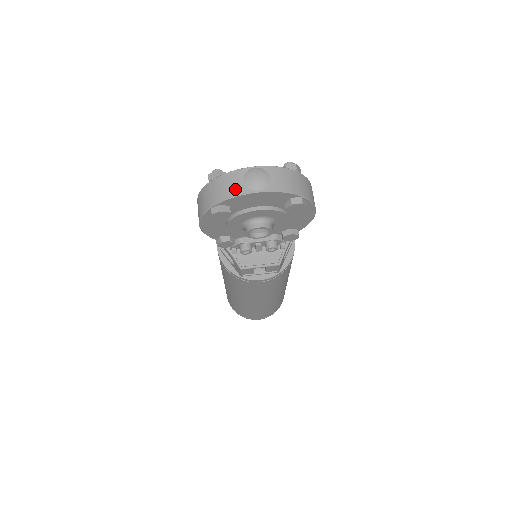
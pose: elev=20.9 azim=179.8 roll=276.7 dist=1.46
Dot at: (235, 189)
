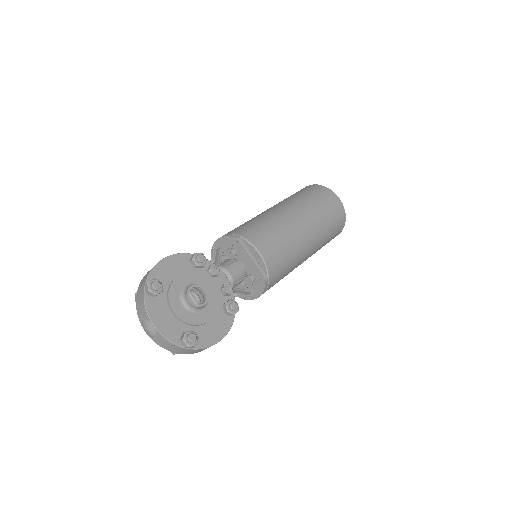
Dot at: (139, 314)
